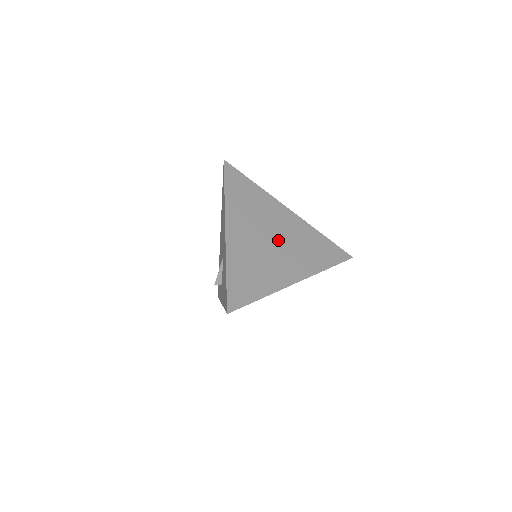
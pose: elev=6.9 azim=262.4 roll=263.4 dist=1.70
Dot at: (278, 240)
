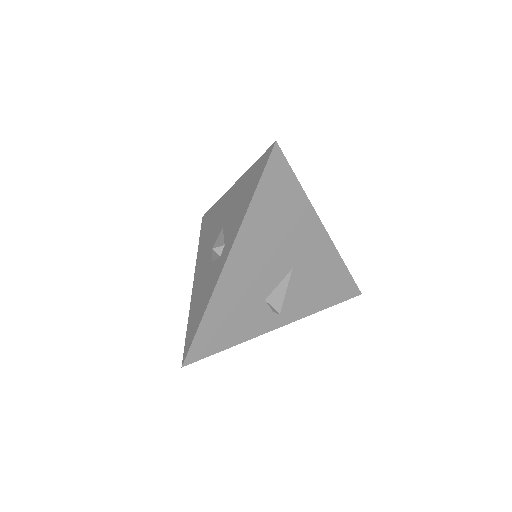
Dot at: occluded
